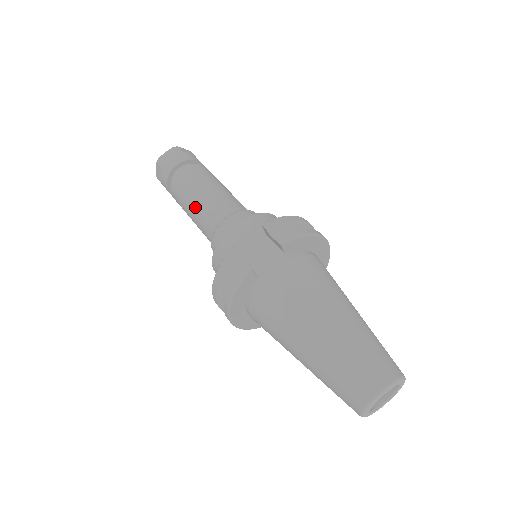
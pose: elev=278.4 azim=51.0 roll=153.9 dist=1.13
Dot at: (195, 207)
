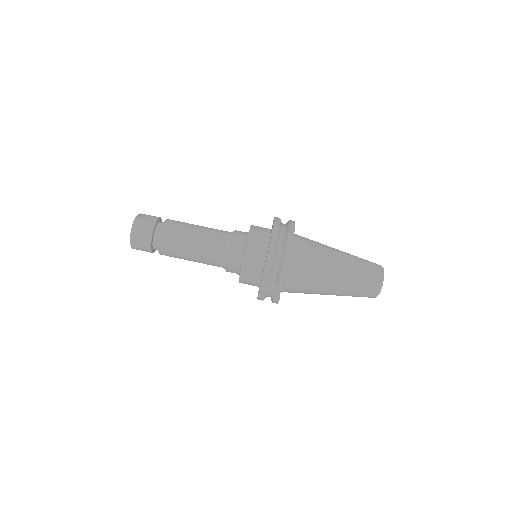
Dot at: occluded
